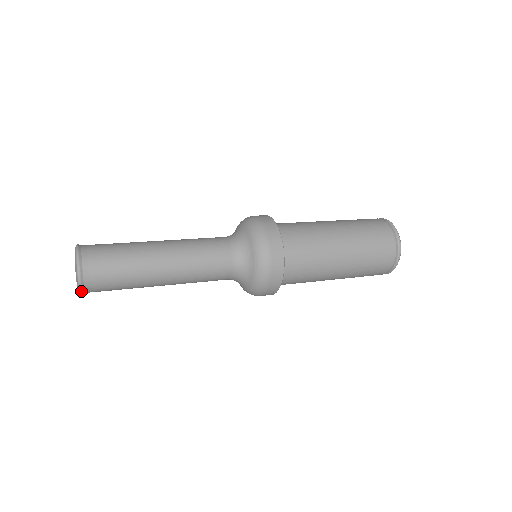
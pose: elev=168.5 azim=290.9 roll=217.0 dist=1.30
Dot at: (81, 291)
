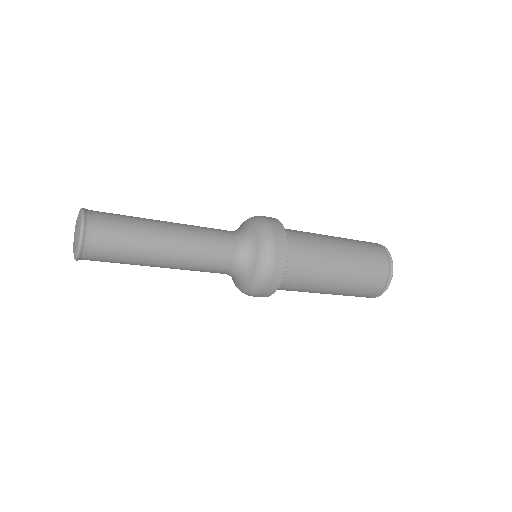
Dot at: (83, 222)
